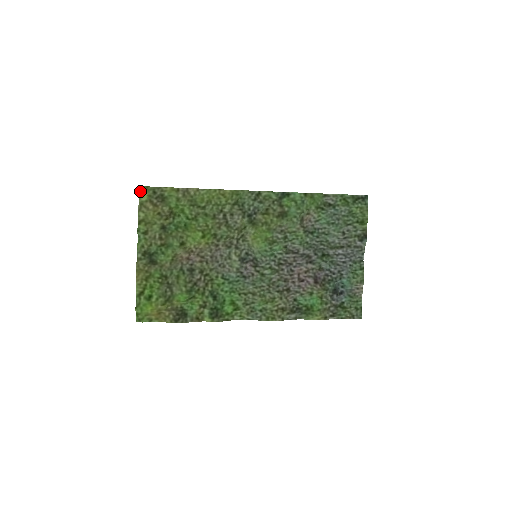
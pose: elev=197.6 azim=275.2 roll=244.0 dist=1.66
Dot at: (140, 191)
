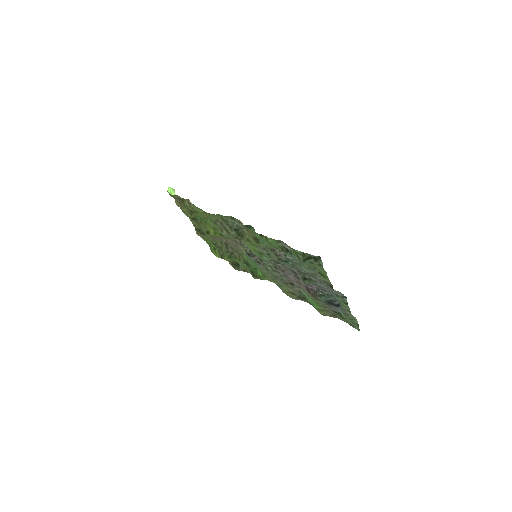
Dot at: (172, 188)
